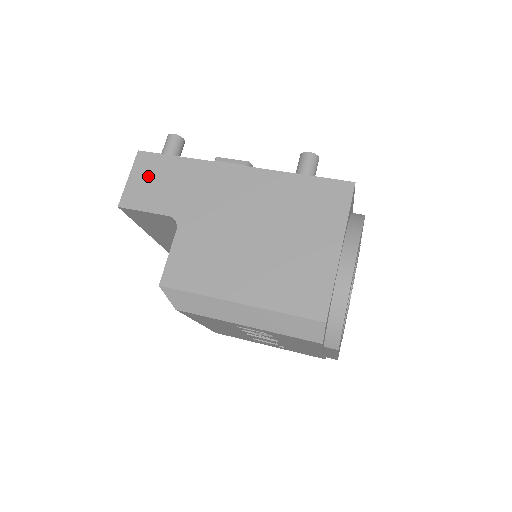
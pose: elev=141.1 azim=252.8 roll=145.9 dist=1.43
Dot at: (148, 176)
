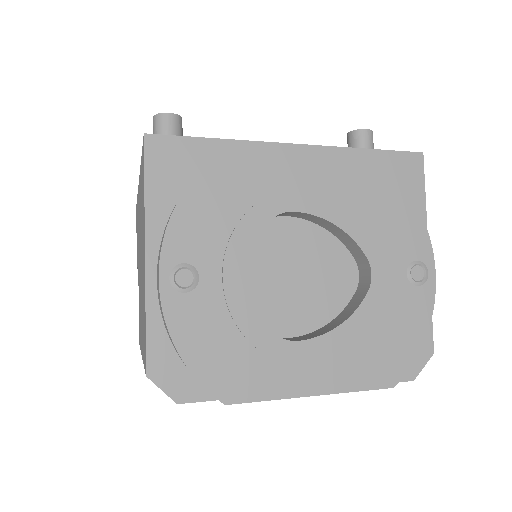
Dot at: occluded
